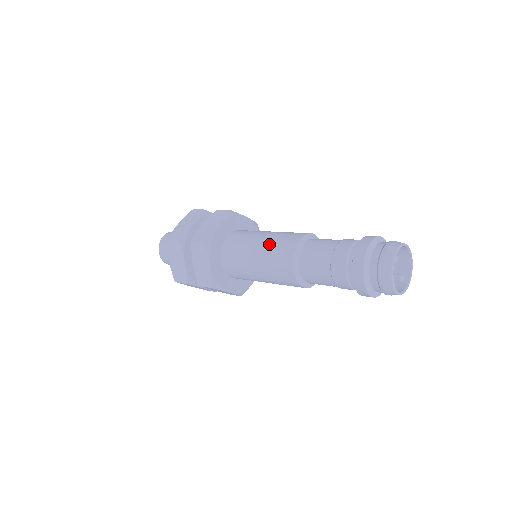
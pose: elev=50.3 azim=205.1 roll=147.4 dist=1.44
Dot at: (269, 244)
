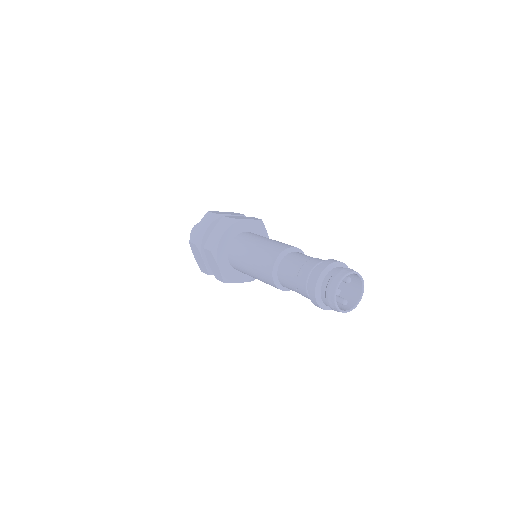
Dot at: (272, 241)
